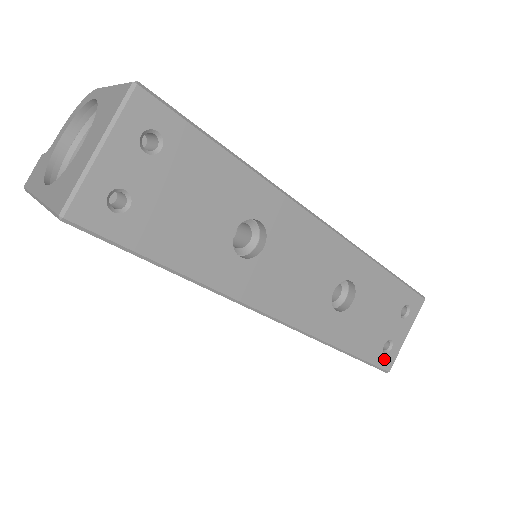
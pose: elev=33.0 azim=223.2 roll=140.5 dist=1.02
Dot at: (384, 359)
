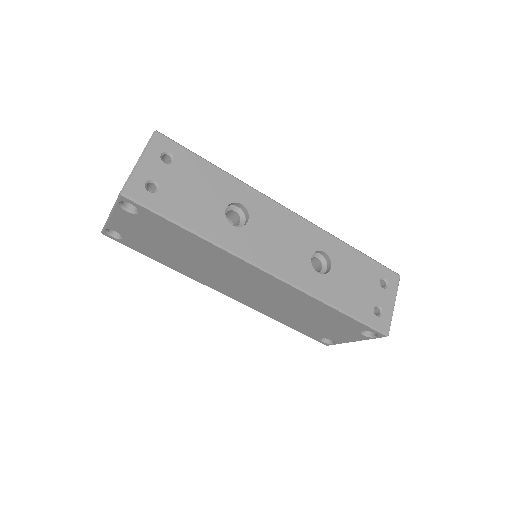
Dot at: (378, 322)
